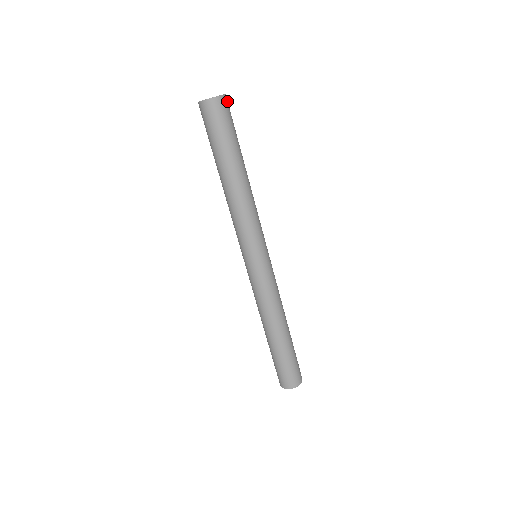
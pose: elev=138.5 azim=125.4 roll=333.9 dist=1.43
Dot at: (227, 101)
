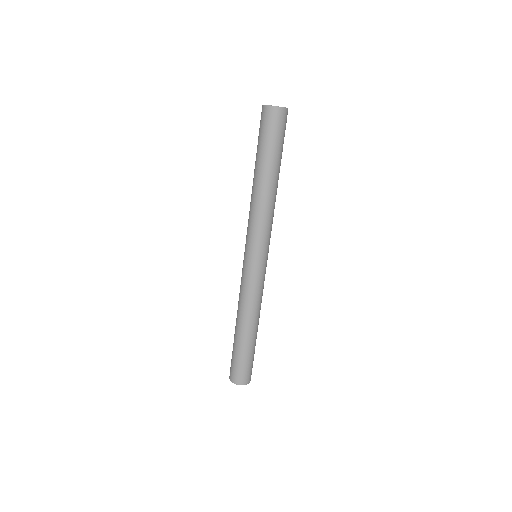
Dot at: (287, 114)
